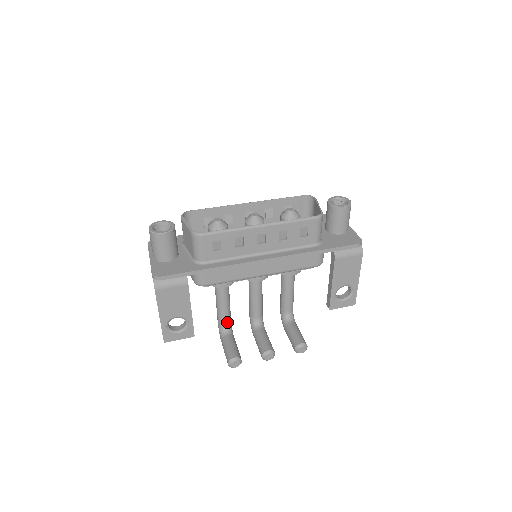
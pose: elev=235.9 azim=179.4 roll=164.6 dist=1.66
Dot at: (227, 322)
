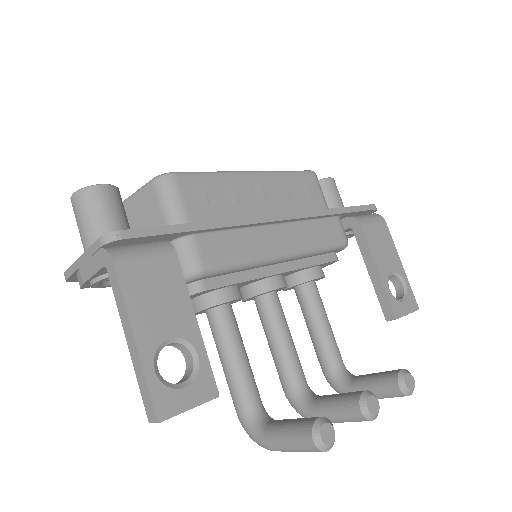
Dot at: (257, 400)
